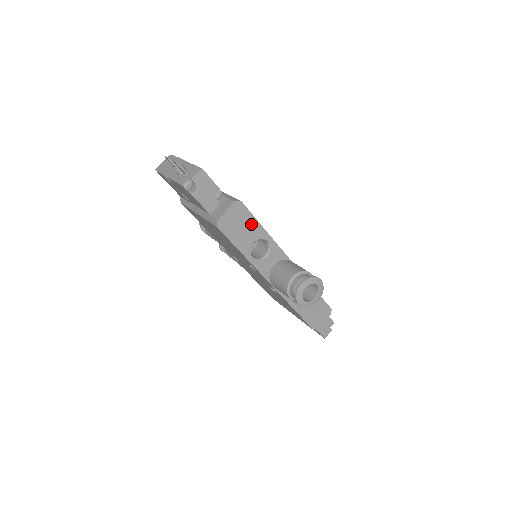
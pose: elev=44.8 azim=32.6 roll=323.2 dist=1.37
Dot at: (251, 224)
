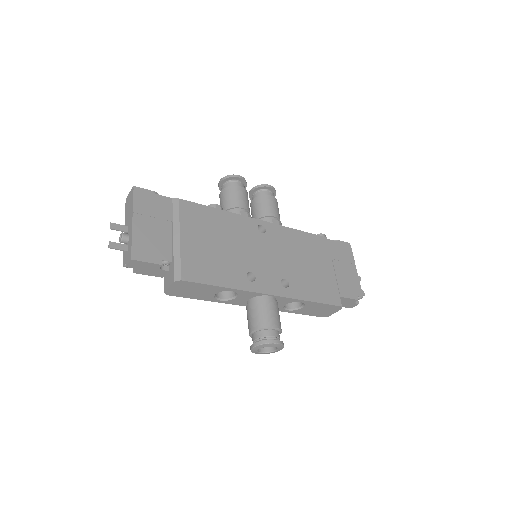
Dot at: (203, 287)
